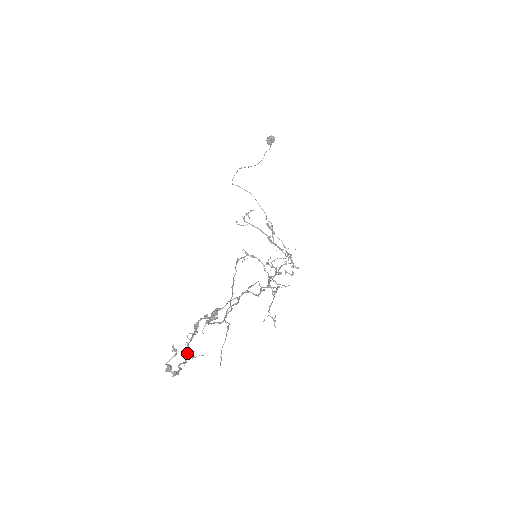
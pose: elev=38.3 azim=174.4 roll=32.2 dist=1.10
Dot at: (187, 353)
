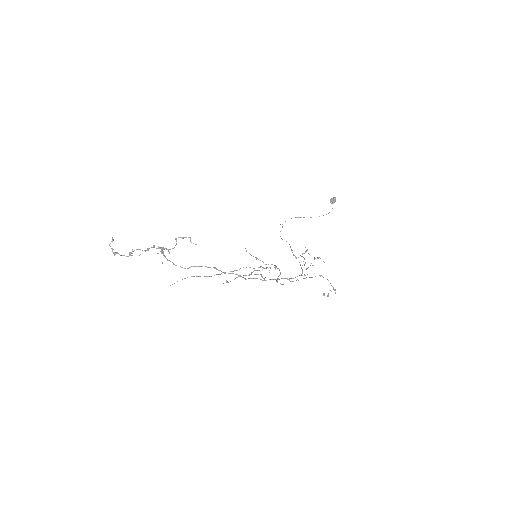
Dot at: (130, 253)
